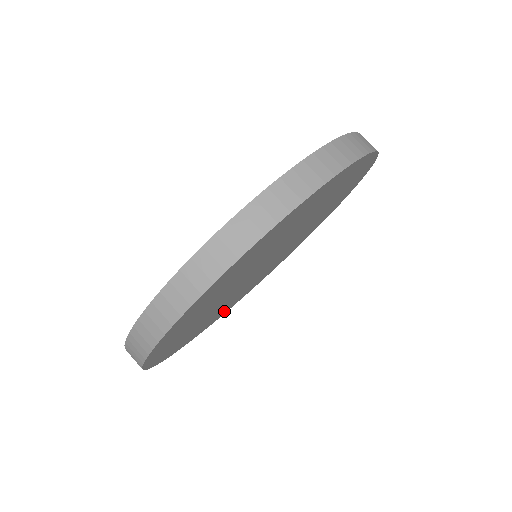
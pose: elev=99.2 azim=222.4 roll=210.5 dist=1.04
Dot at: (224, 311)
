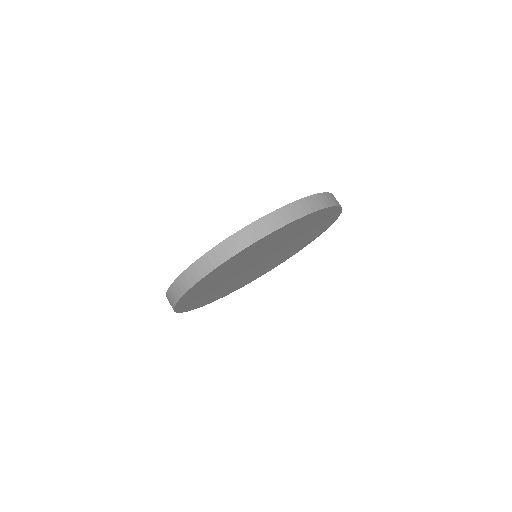
Dot at: (192, 304)
